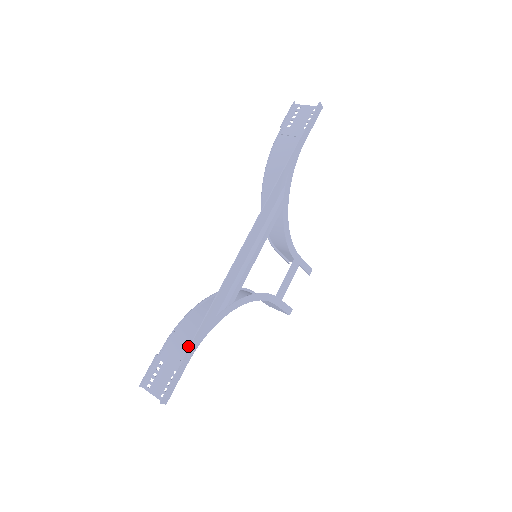
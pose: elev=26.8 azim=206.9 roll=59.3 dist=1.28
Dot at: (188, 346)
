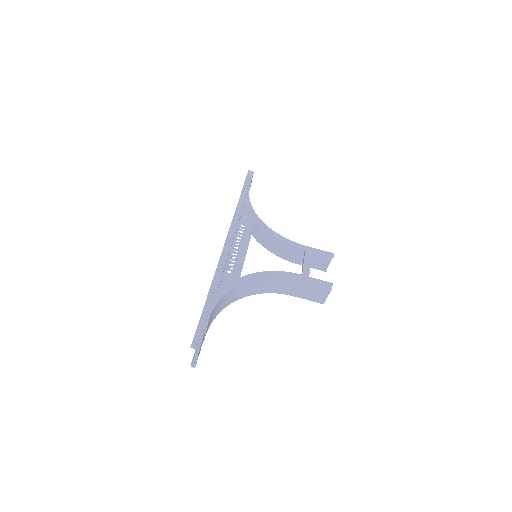
Dot at: (211, 315)
